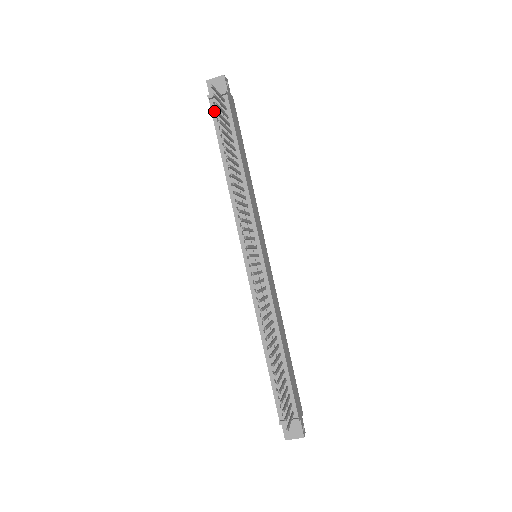
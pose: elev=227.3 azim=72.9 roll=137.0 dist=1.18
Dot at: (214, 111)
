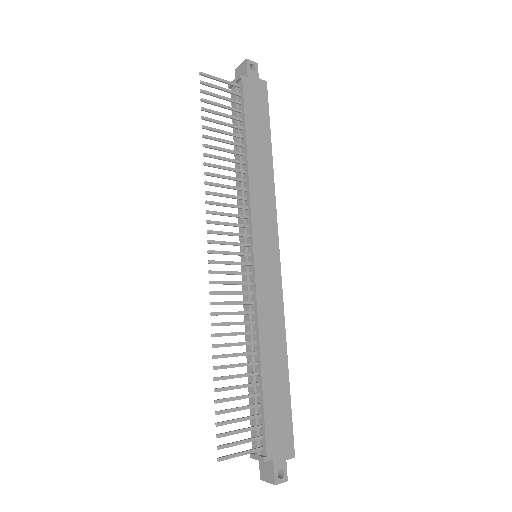
Dot at: occluded
